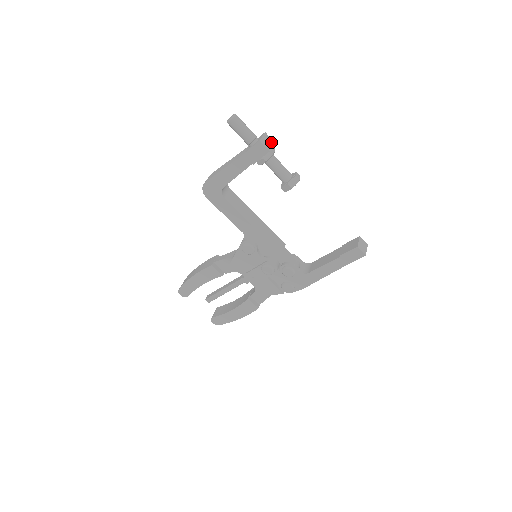
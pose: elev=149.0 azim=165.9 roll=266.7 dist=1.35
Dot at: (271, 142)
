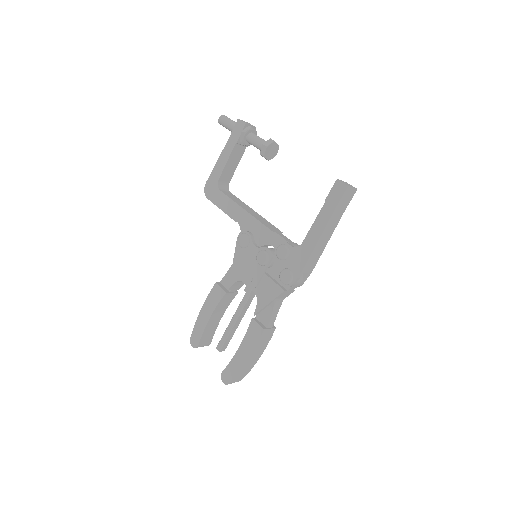
Dot at: (252, 126)
